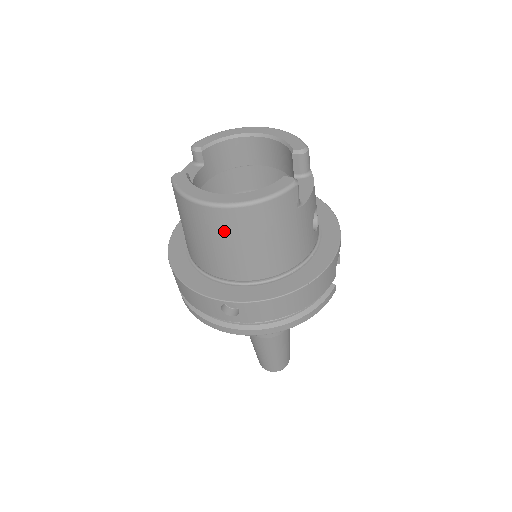
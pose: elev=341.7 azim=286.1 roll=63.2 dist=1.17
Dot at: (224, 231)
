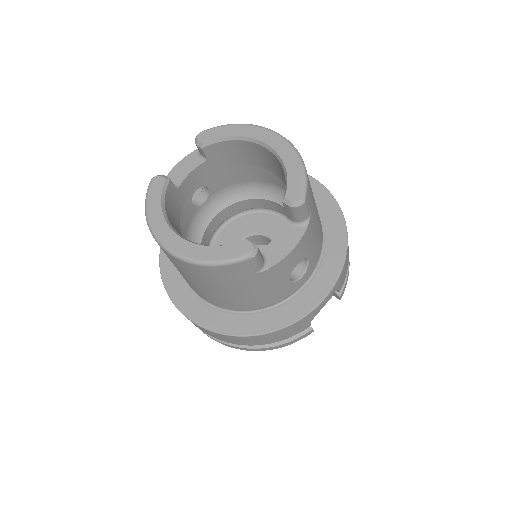
Dot at: (176, 265)
